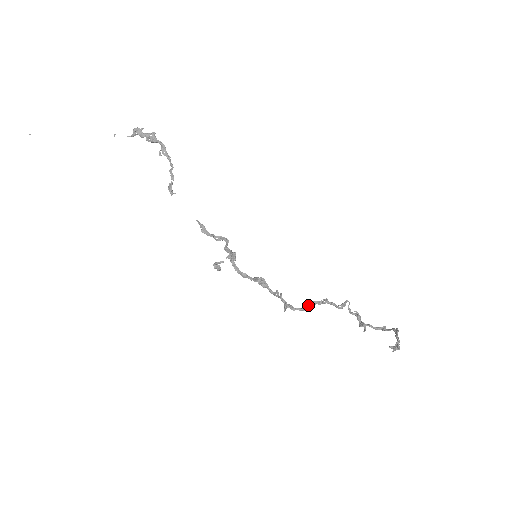
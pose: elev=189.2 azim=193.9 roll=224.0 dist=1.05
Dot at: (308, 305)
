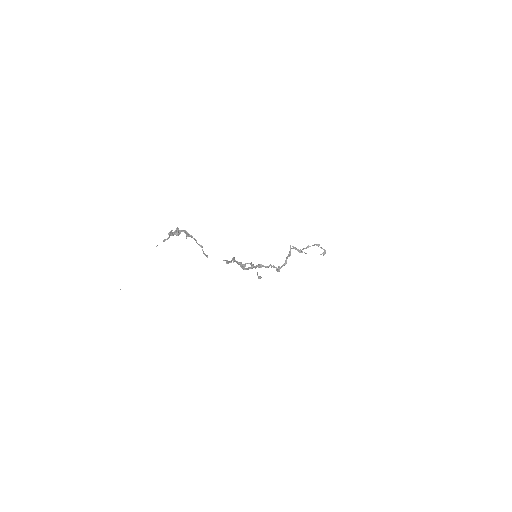
Dot at: (286, 261)
